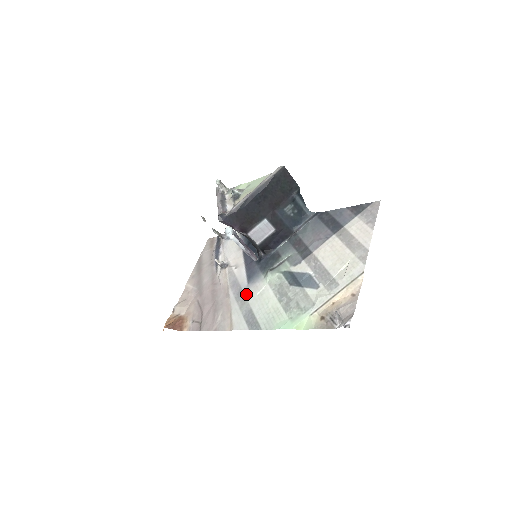
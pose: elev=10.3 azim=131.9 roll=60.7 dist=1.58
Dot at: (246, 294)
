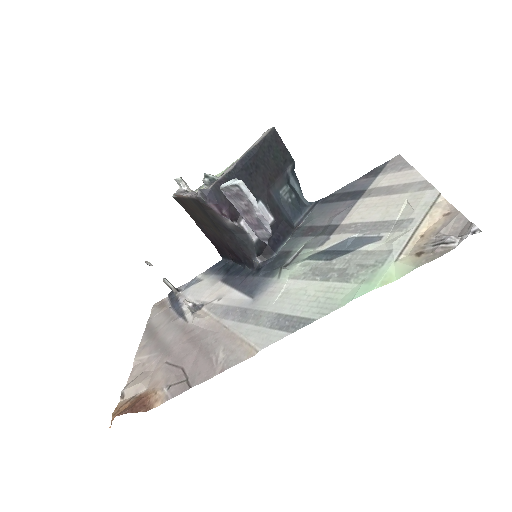
Dot at: (257, 307)
